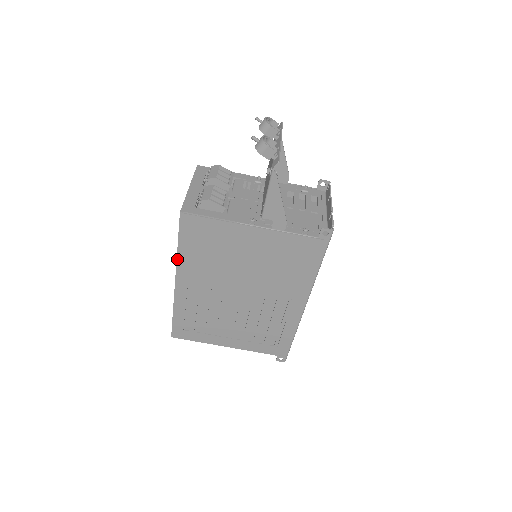
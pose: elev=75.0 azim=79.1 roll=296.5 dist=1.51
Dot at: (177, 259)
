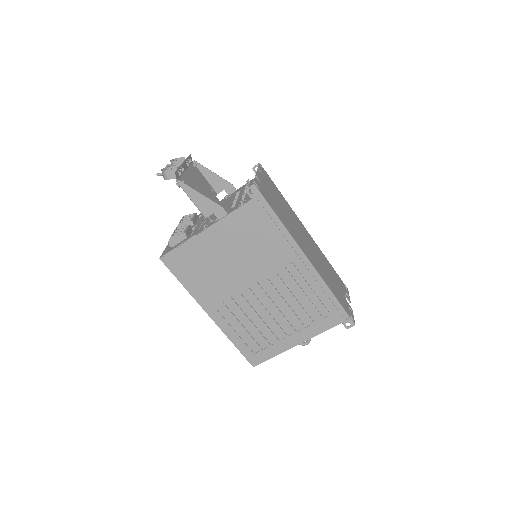
Dot at: (192, 295)
